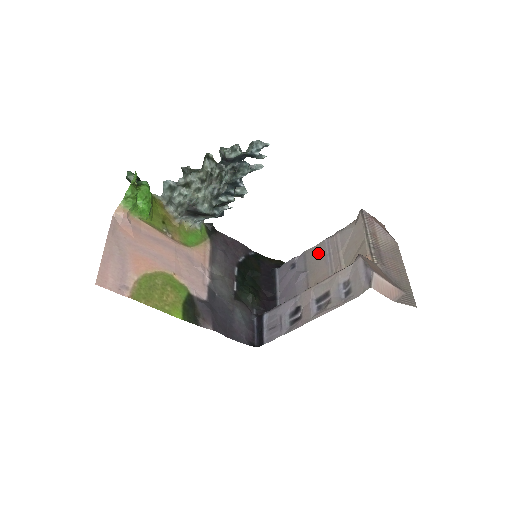
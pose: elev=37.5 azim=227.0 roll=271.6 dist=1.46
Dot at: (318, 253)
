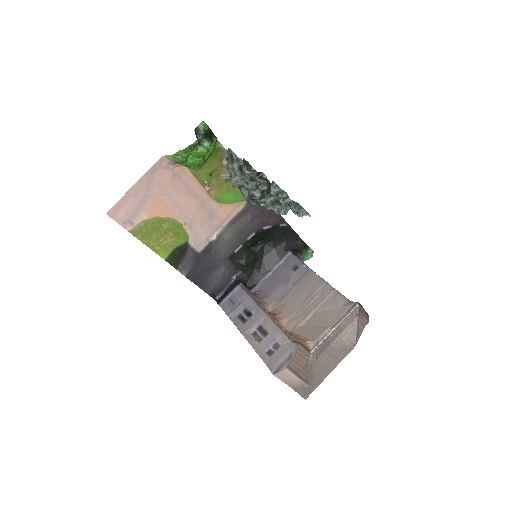
Dot at: (312, 285)
